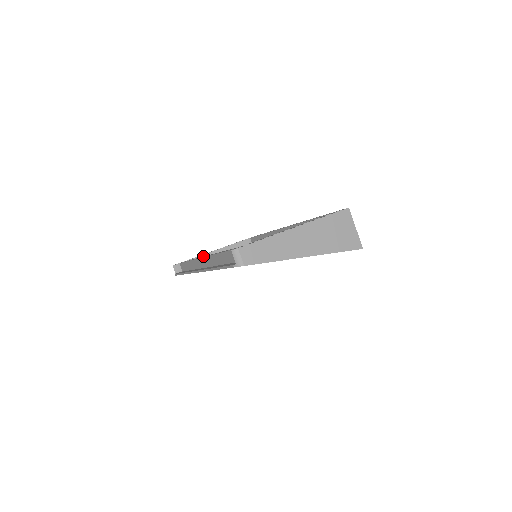
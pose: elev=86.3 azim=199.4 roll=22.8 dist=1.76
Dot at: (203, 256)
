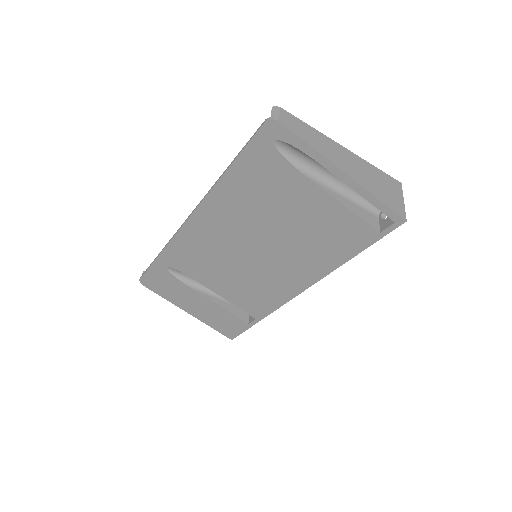
Dot at: occluded
